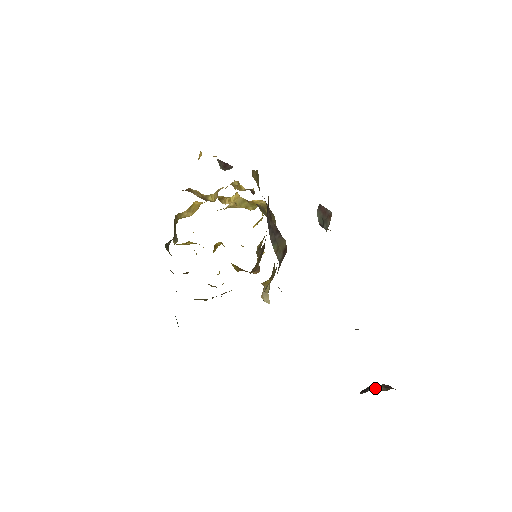
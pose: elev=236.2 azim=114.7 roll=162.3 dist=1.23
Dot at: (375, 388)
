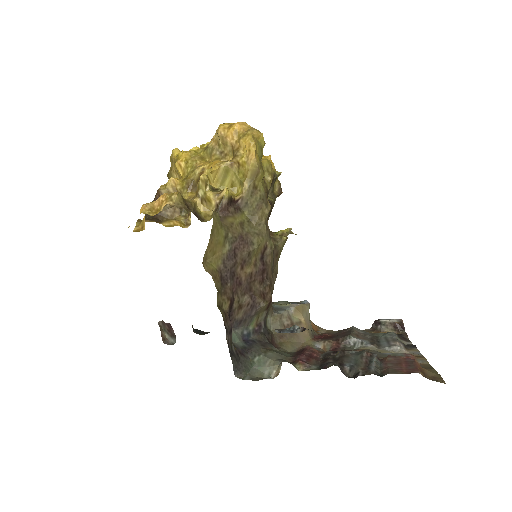
Dot at: (384, 327)
